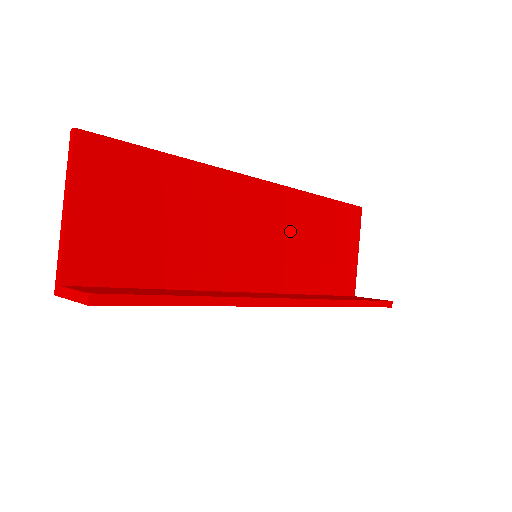
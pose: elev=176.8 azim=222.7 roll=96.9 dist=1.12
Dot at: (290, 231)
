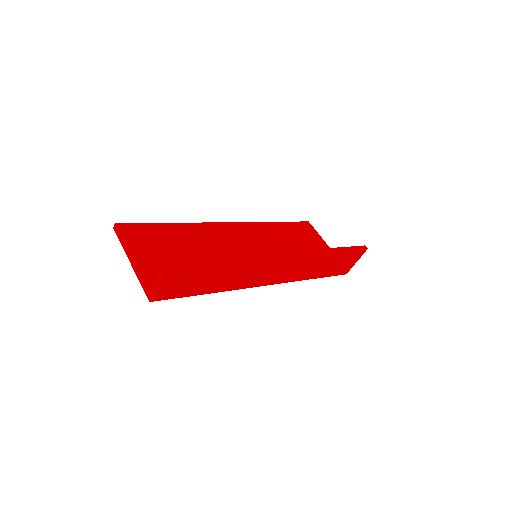
Dot at: (269, 243)
